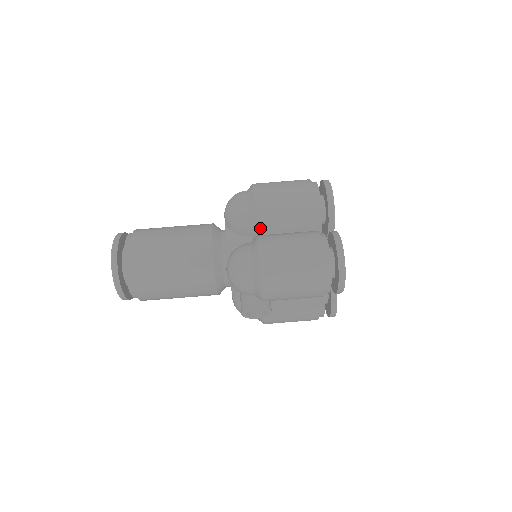
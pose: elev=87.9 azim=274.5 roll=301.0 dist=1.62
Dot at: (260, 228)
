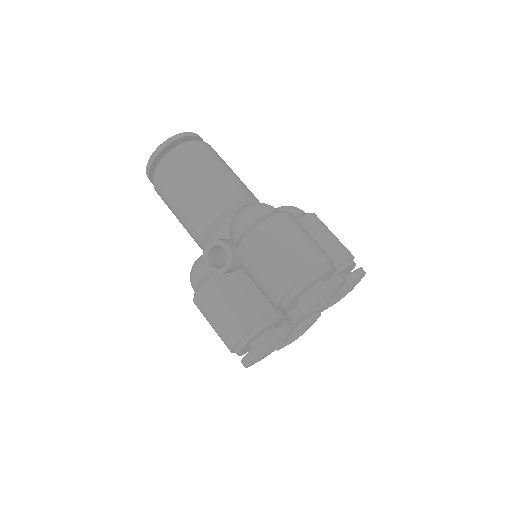
Dot at: occluded
